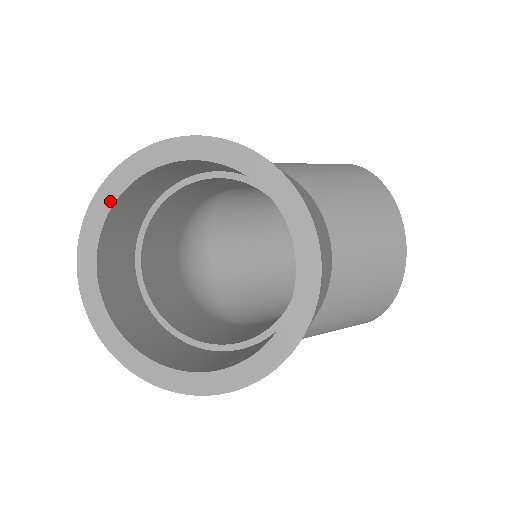
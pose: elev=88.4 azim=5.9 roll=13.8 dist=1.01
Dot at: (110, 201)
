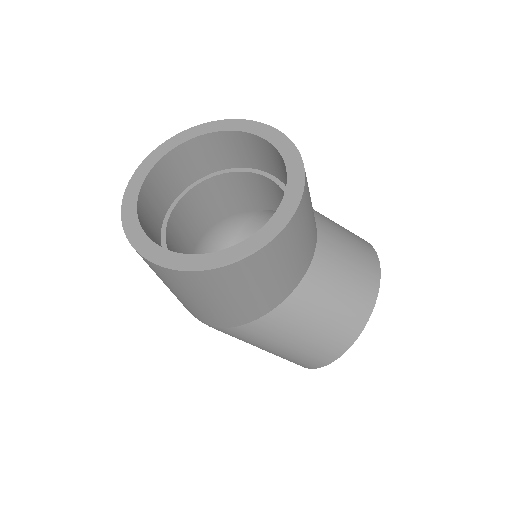
Dot at: (175, 144)
